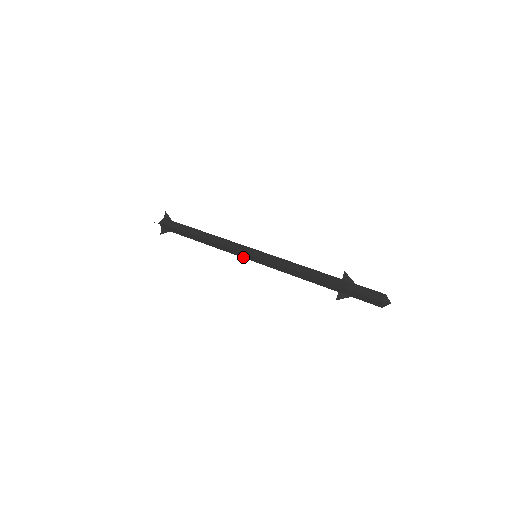
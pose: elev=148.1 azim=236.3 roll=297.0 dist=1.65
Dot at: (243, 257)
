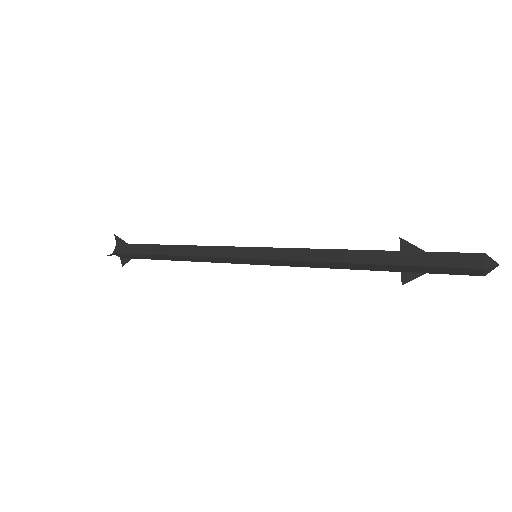
Dot at: (239, 263)
